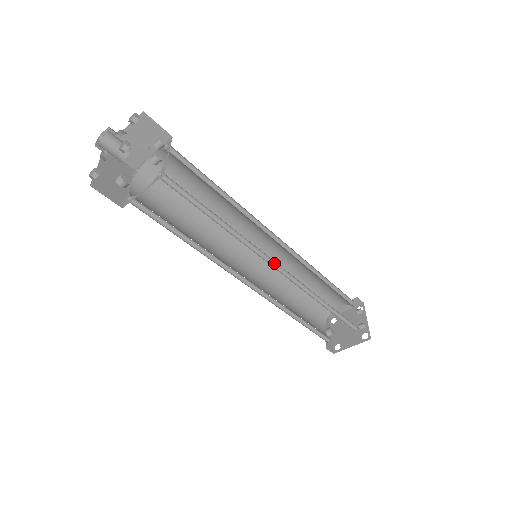
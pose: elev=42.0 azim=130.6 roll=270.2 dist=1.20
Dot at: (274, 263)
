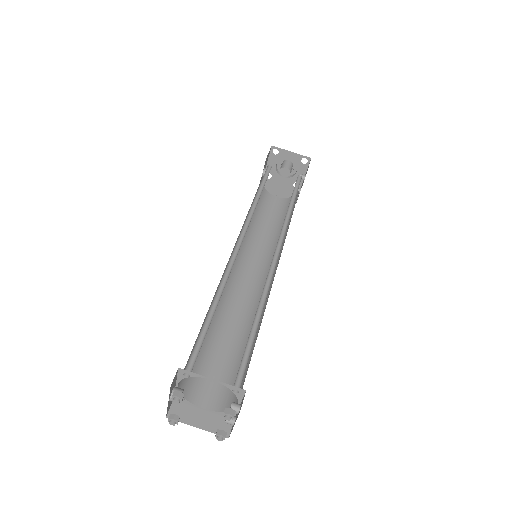
Dot at: (276, 254)
